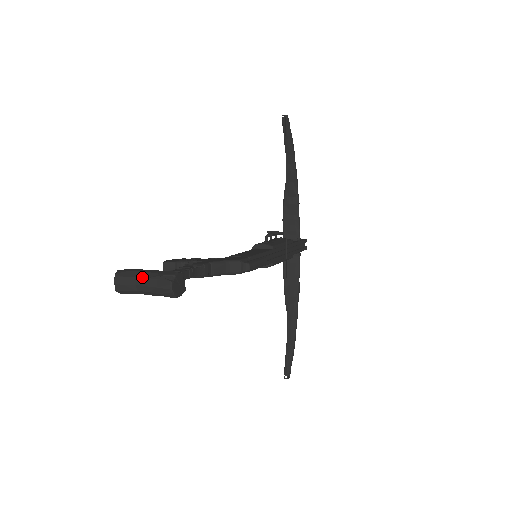
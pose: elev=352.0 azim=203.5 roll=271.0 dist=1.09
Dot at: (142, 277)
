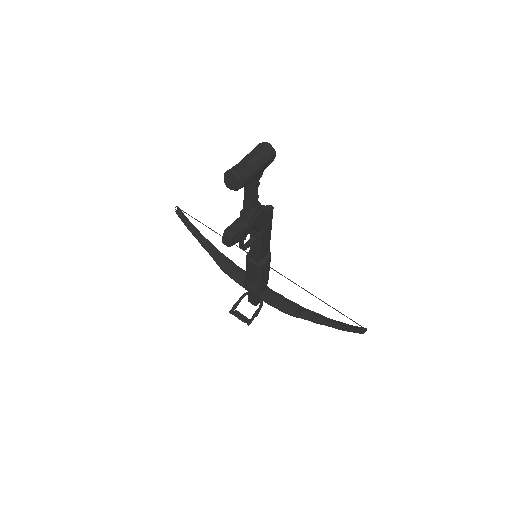
Dot at: (244, 158)
